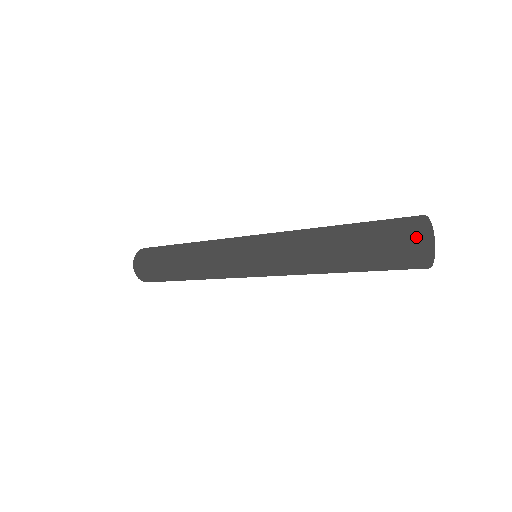
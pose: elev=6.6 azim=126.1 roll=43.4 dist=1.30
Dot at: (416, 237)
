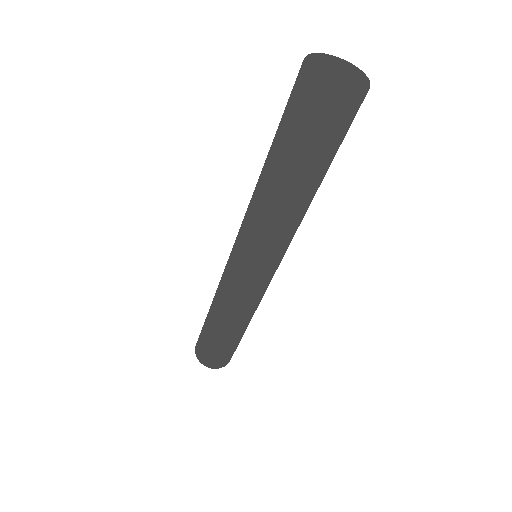
Dot at: (303, 69)
